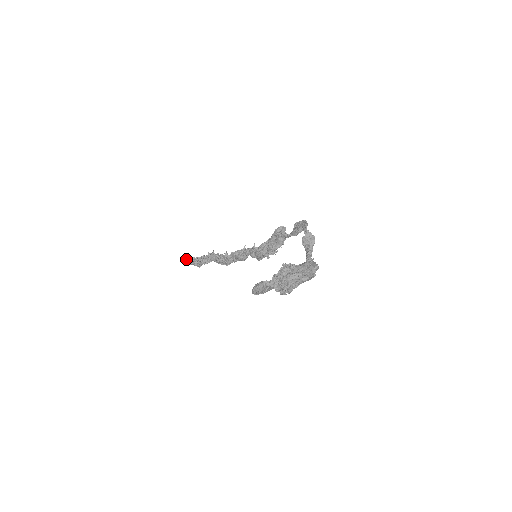
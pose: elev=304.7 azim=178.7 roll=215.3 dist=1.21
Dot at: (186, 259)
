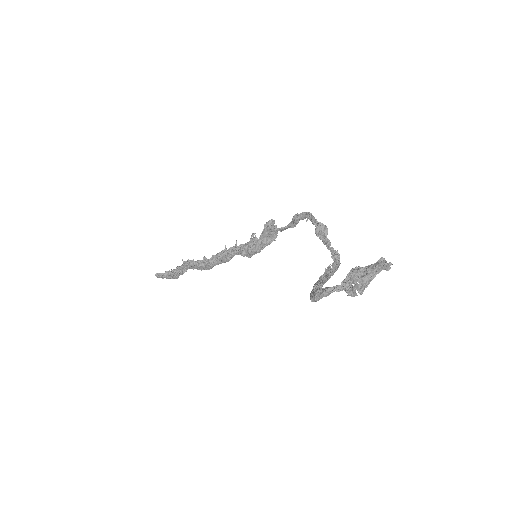
Dot at: (161, 274)
